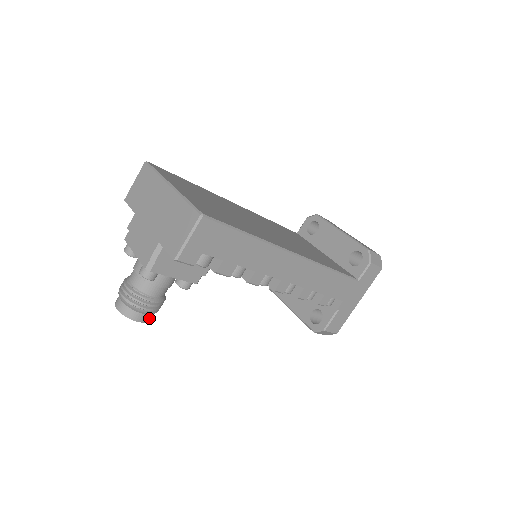
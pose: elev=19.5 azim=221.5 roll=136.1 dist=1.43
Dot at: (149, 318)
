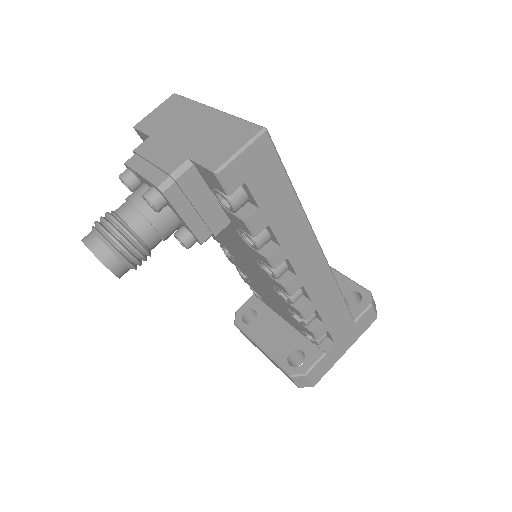
Dot at: (122, 273)
